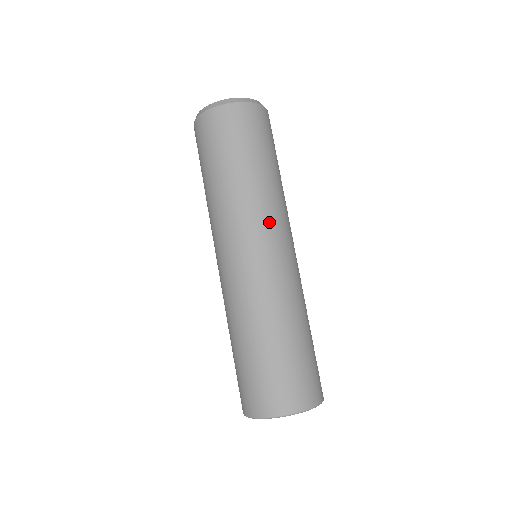
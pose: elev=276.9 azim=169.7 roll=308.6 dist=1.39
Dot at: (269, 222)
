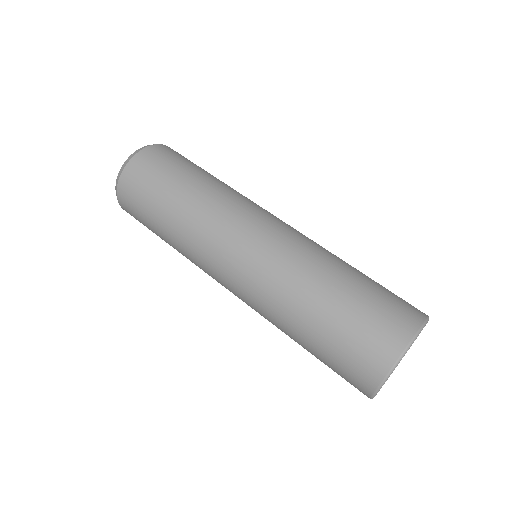
Dot at: (241, 209)
